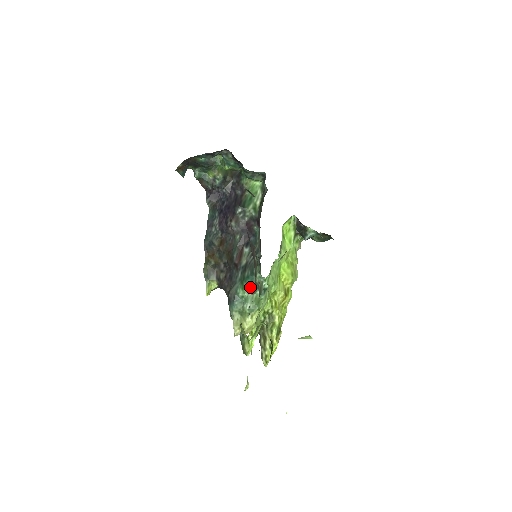
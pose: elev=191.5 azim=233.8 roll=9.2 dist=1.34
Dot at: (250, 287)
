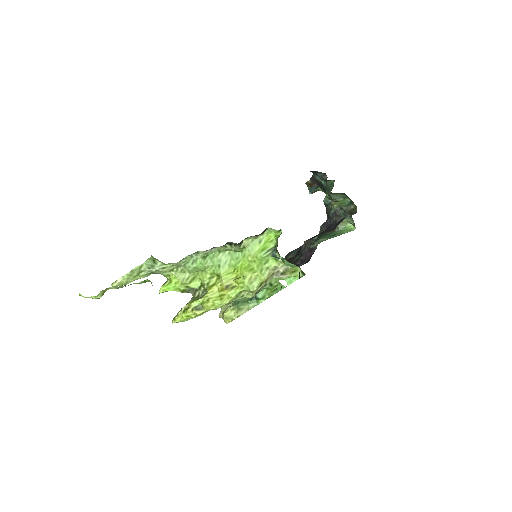
Dot at: occluded
